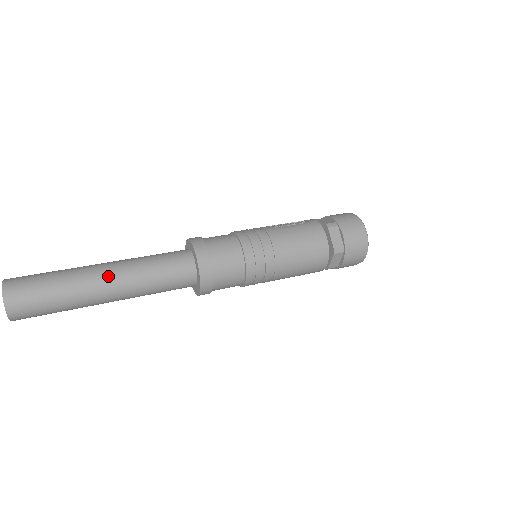
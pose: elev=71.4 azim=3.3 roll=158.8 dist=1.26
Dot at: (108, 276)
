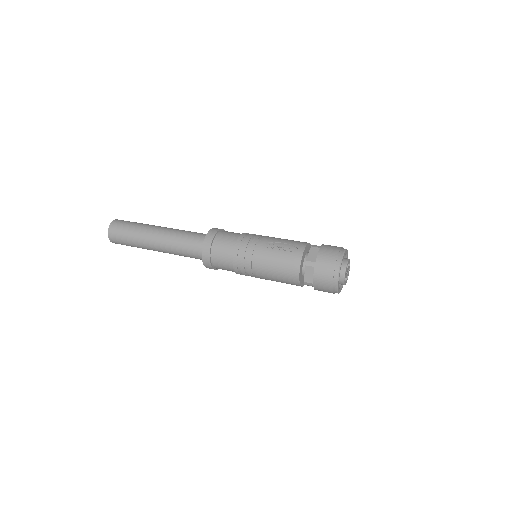
Dot at: (156, 242)
